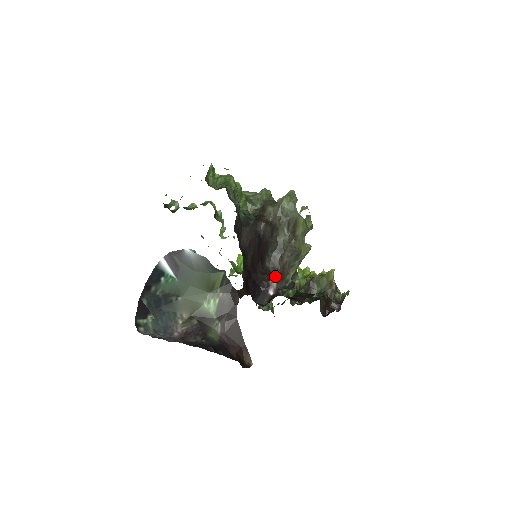
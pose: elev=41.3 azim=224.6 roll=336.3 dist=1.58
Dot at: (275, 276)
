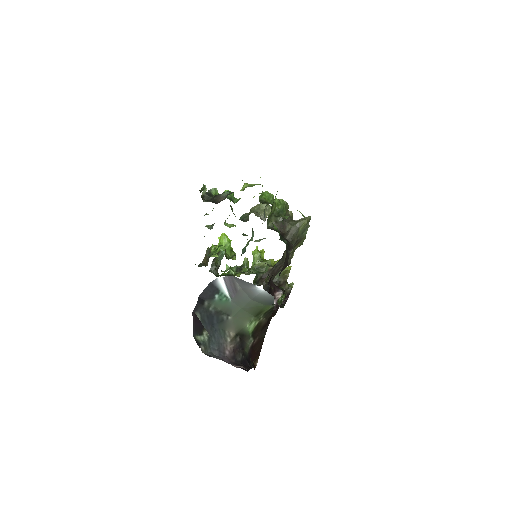
Dot at: (279, 289)
